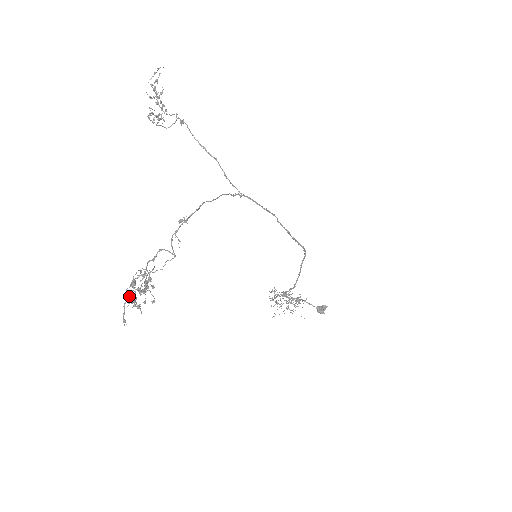
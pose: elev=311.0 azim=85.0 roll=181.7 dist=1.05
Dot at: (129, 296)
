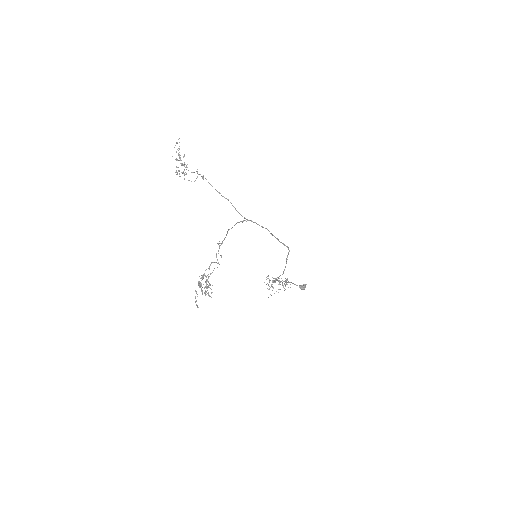
Dot at: (201, 290)
